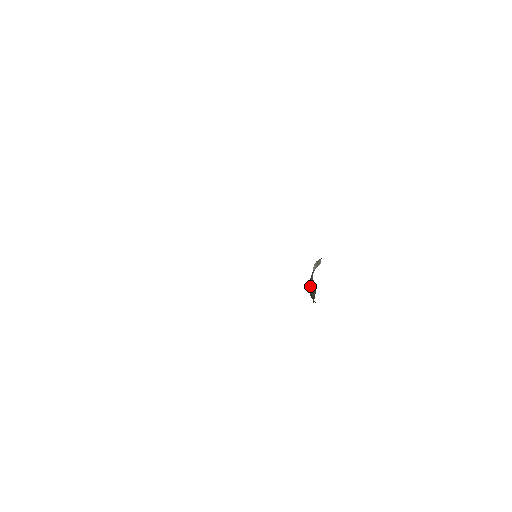
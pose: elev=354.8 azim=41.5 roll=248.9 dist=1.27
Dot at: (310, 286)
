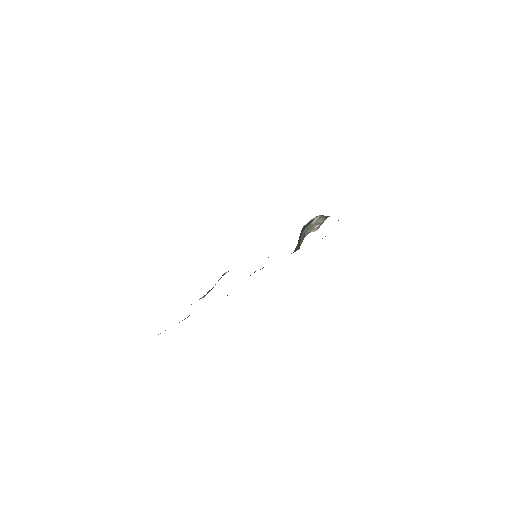
Dot at: (302, 233)
